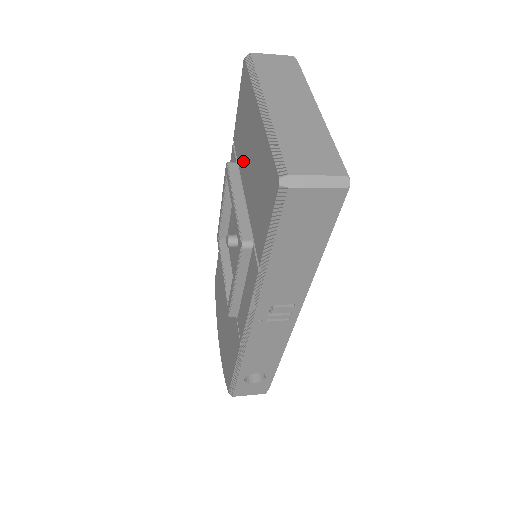
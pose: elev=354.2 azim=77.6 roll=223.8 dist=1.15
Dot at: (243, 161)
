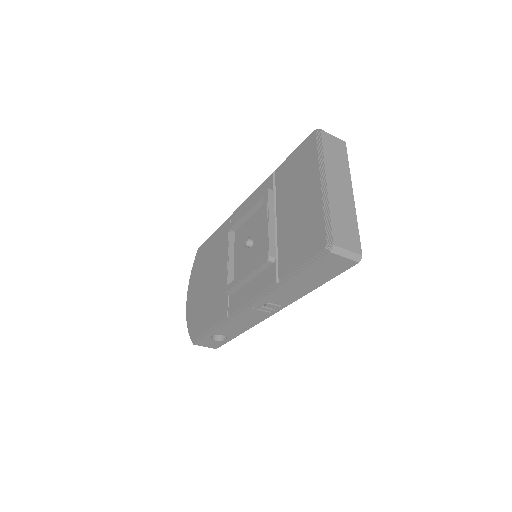
Dot at: (284, 197)
